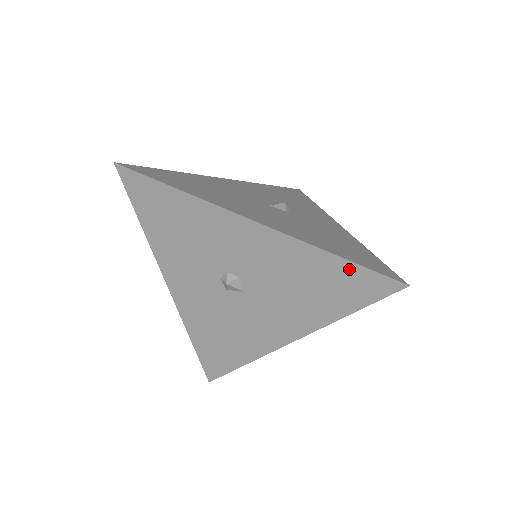
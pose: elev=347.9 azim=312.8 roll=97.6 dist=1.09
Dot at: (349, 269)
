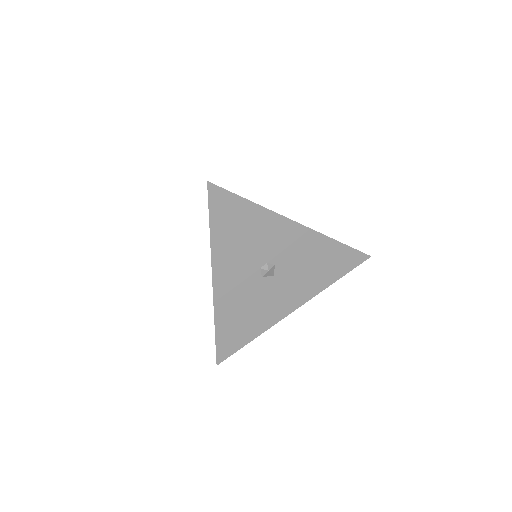
Dot at: (344, 250)
